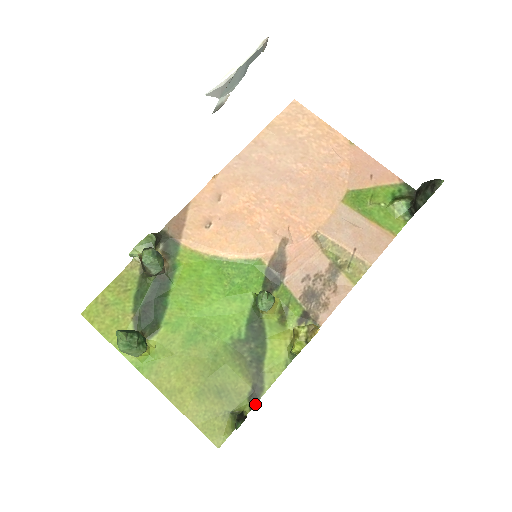
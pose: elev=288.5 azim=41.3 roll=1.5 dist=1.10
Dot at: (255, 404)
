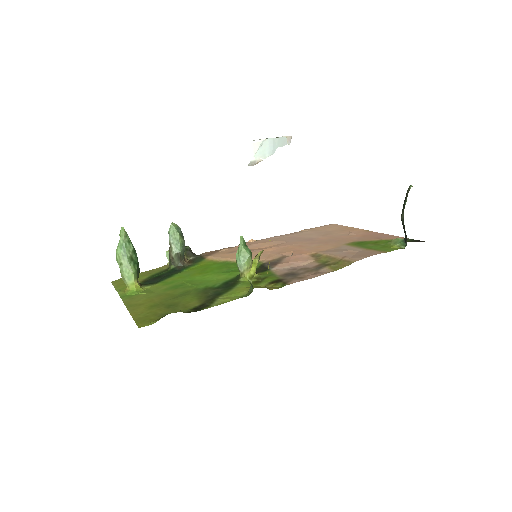
Dot at: occluded
